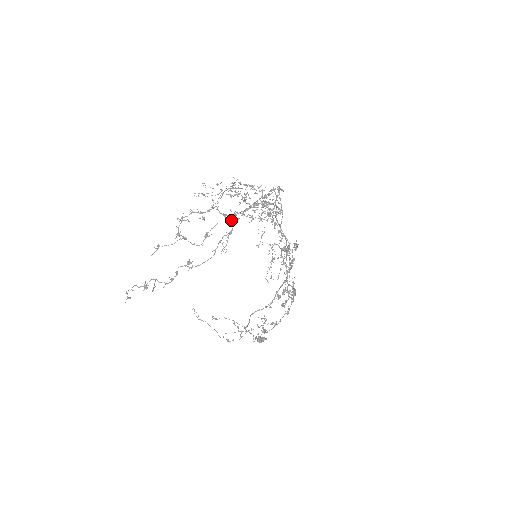
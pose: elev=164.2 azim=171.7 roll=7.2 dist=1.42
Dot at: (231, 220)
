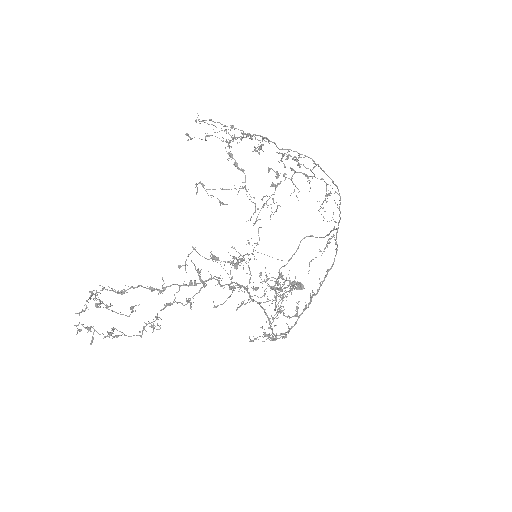
Dot at: (181, 266)
